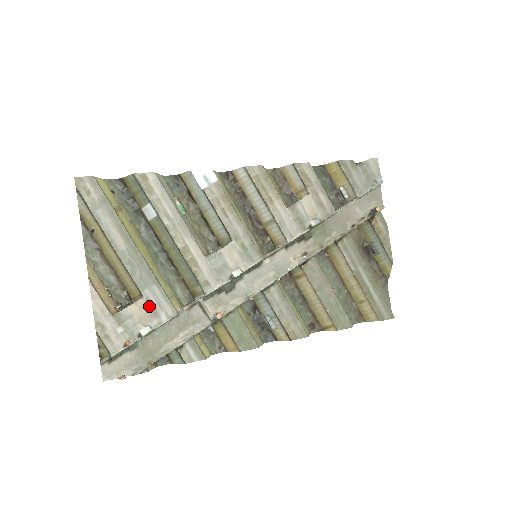
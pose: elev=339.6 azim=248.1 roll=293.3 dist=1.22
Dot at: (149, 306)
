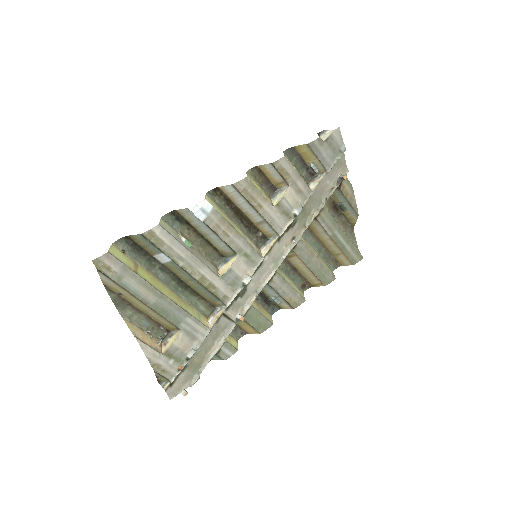
Dot at: (187, 335)
